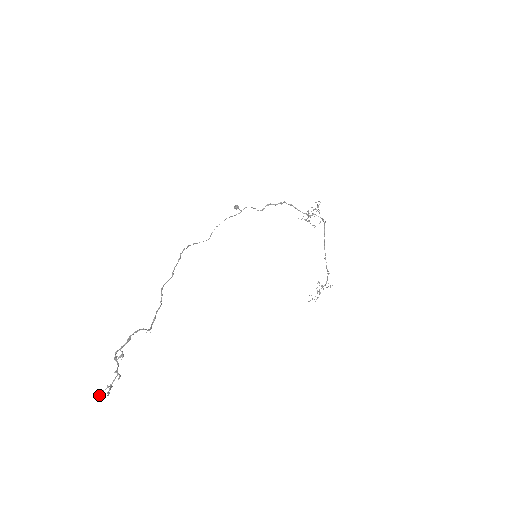
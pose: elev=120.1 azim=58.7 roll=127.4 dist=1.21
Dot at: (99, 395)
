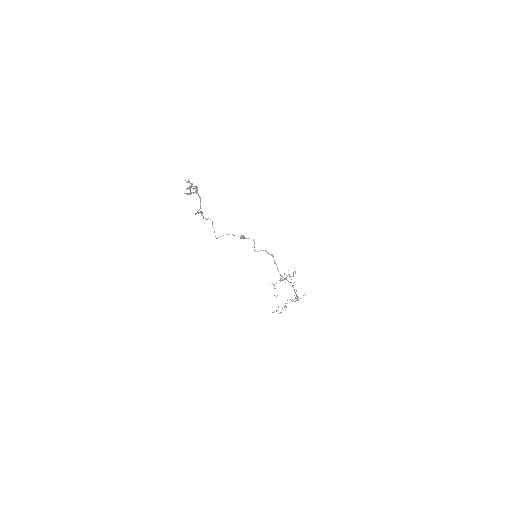
Dot at: occluded
